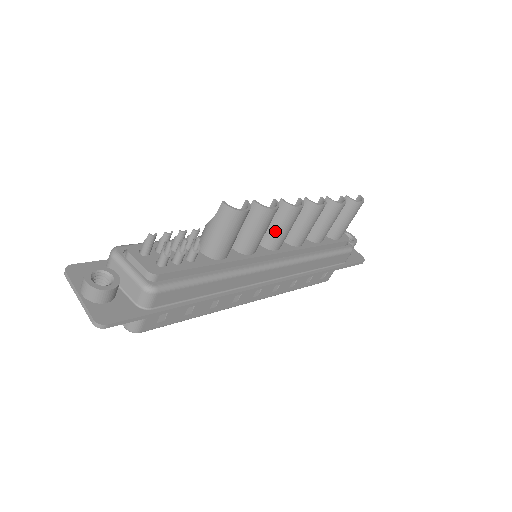
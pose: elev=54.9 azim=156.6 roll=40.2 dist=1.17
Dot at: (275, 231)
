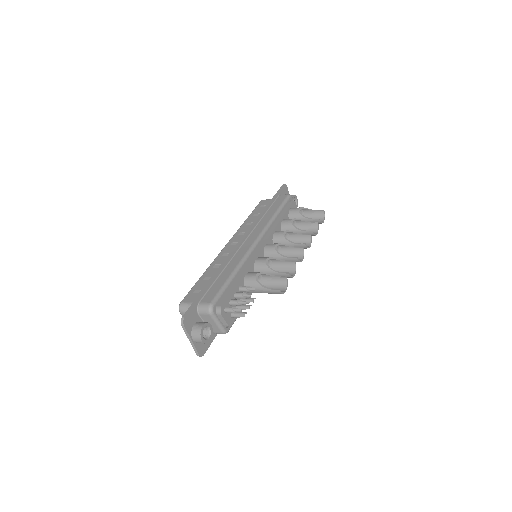
Dot at: occluded
